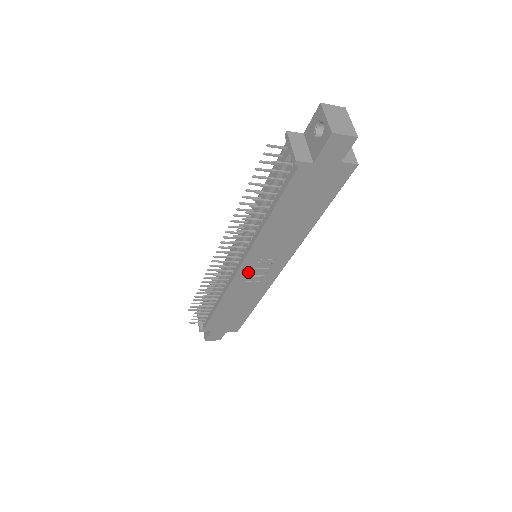
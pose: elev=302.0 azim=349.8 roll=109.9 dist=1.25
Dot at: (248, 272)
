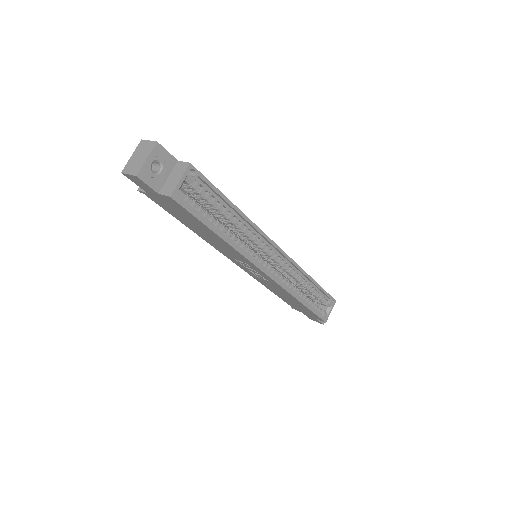
Dot at: (246, 269)
